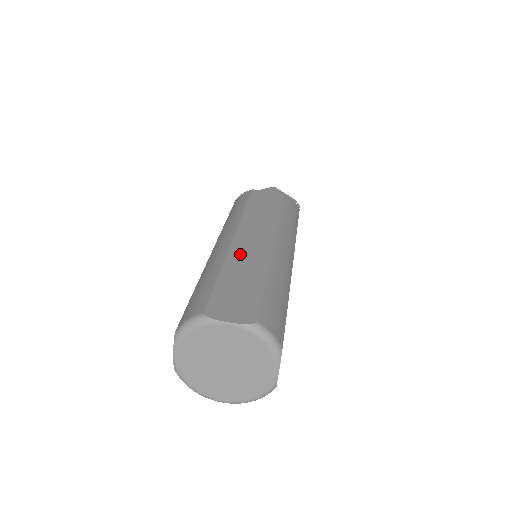
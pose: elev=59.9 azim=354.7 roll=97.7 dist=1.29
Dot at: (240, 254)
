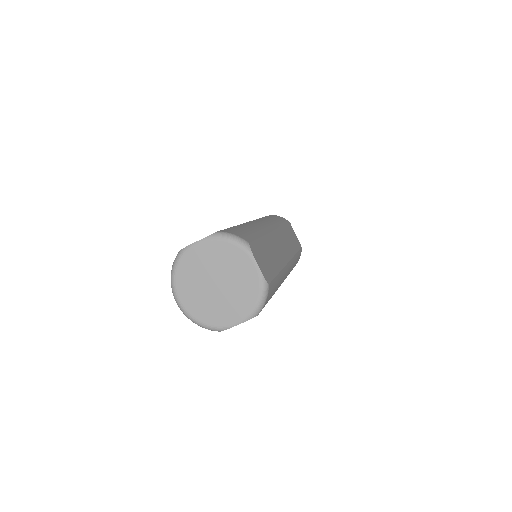
Dot at: (274, 242)
